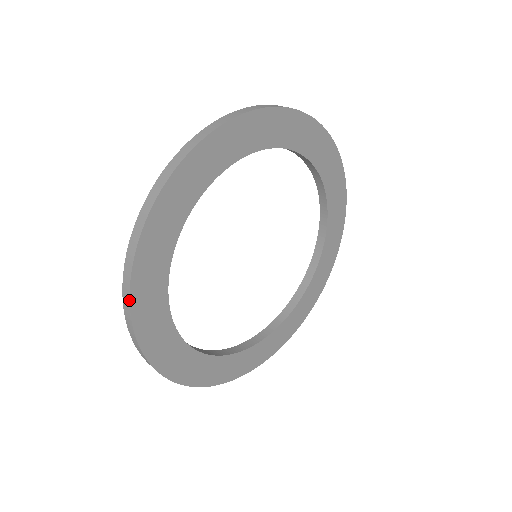
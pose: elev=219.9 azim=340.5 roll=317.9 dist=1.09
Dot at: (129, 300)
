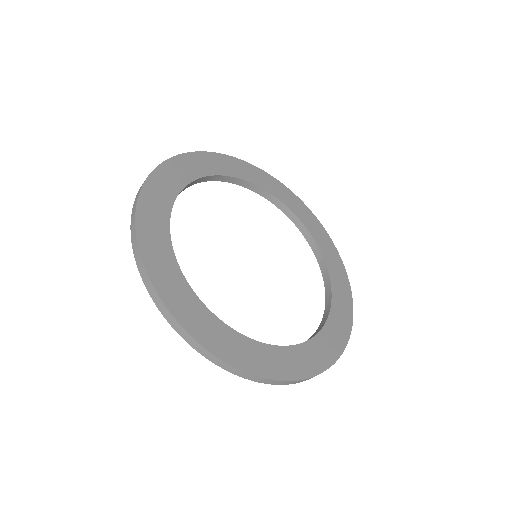
Dot at: (179, 324)
